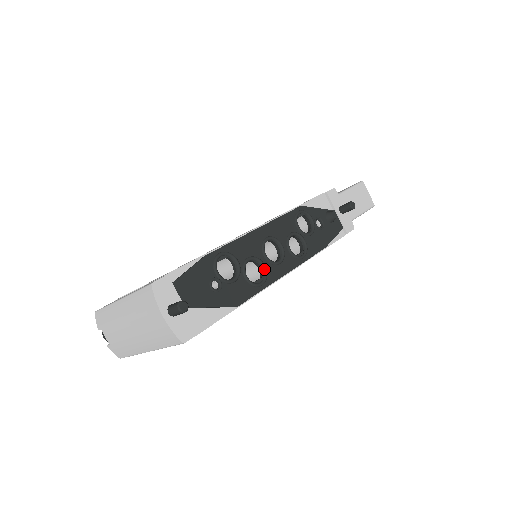
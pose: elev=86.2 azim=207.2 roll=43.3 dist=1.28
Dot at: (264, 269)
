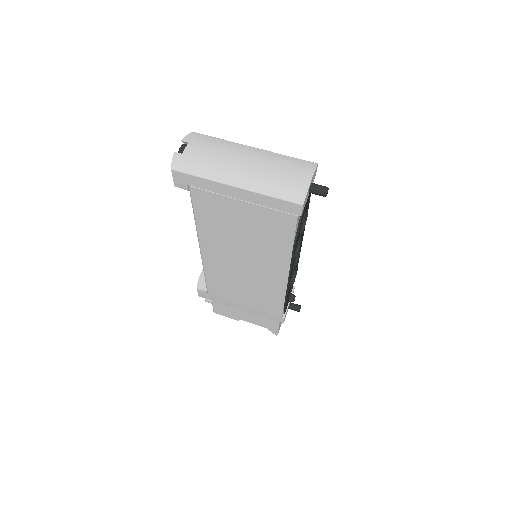
Dot at: (296, 256)
